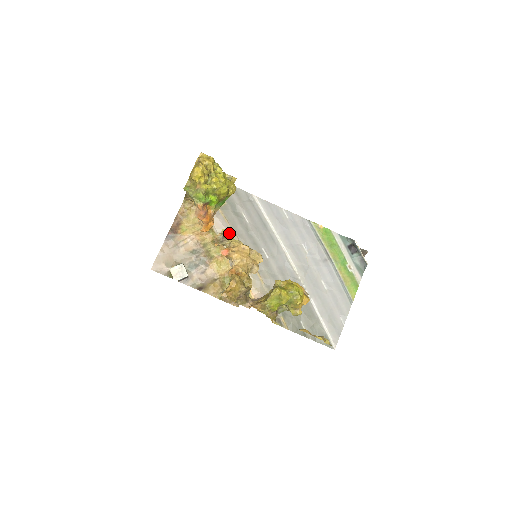
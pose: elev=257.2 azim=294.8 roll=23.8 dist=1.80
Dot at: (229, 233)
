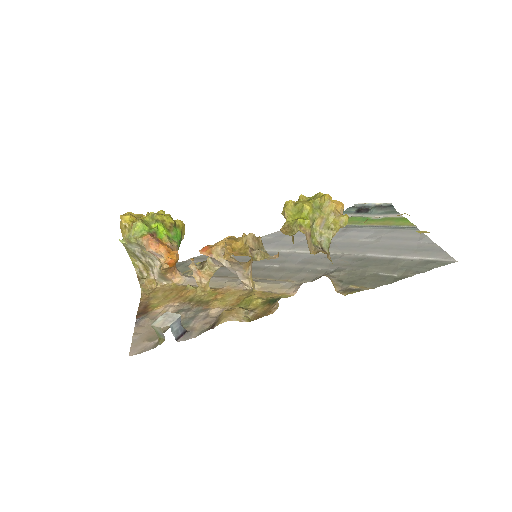
Dot at: (214, 279)
